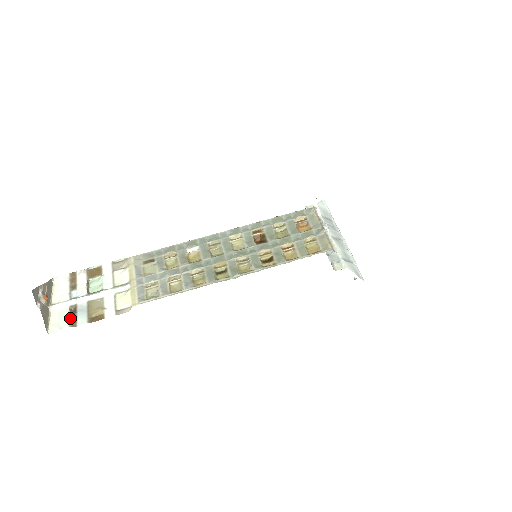
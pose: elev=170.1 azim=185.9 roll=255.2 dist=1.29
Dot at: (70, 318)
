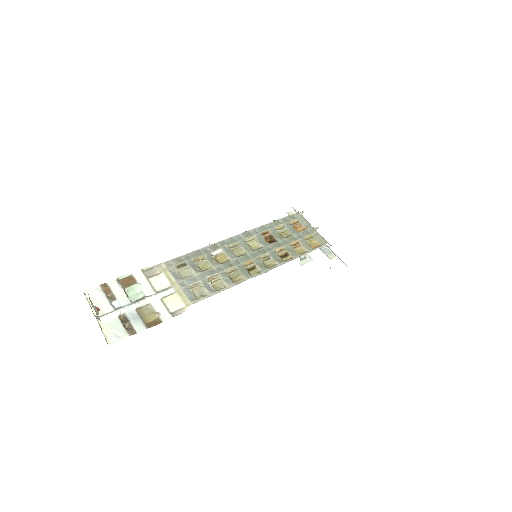
Dot at: (124, 327)
